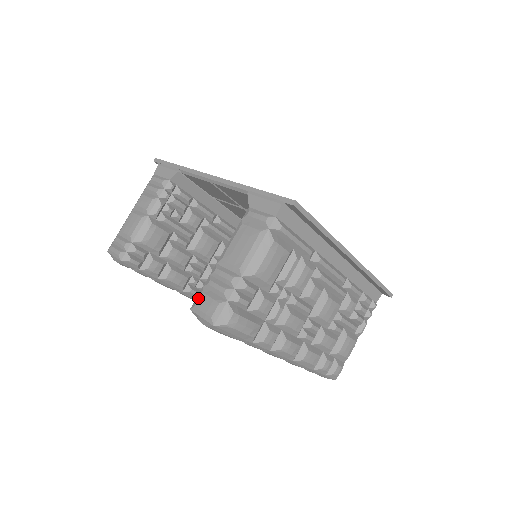
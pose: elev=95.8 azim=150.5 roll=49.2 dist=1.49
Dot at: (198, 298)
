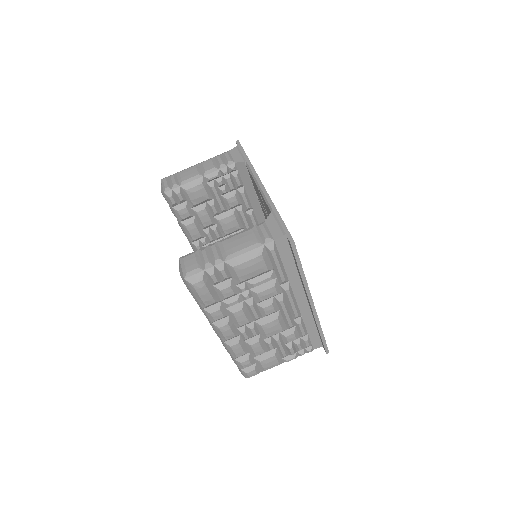
Dot at: (189, 255)
